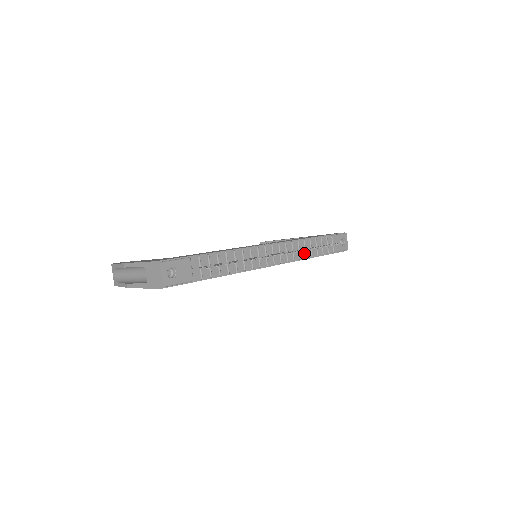
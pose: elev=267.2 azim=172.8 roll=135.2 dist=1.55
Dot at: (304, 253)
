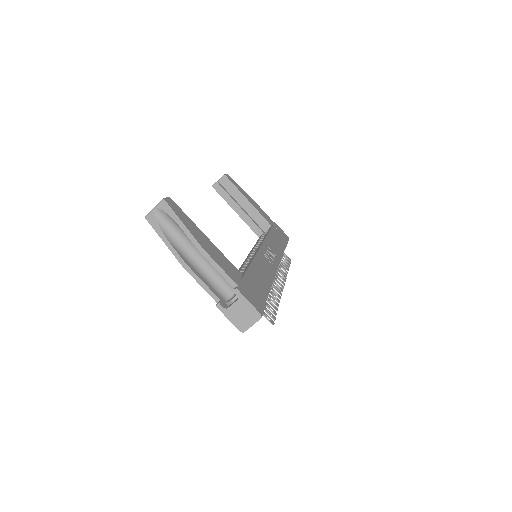
Dot at: occluded
